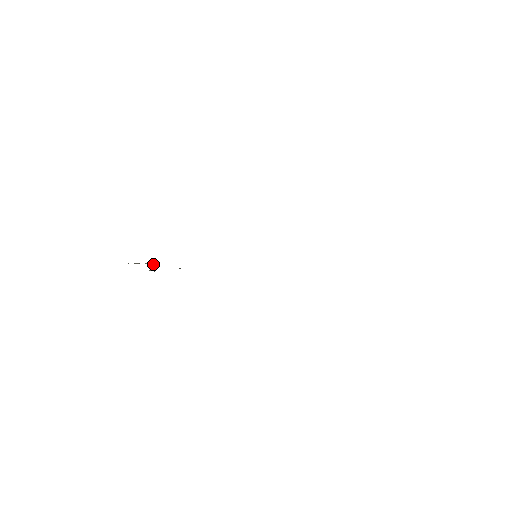
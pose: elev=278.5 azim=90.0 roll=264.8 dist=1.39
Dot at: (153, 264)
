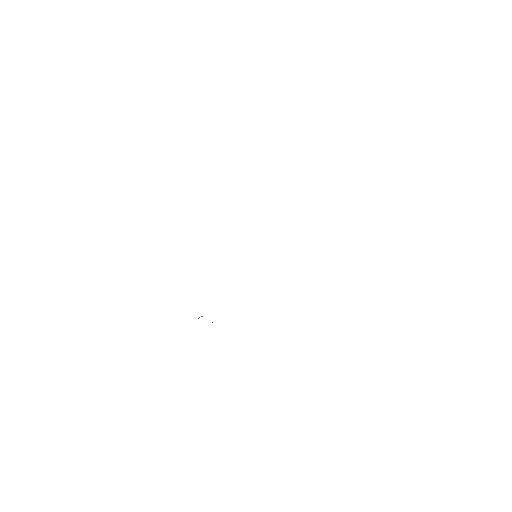
Dot at: occluded
